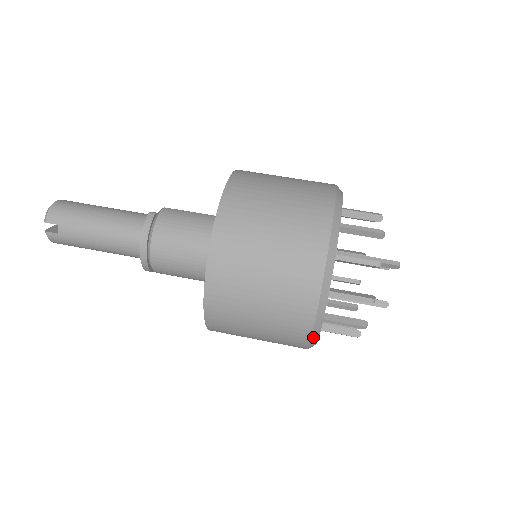
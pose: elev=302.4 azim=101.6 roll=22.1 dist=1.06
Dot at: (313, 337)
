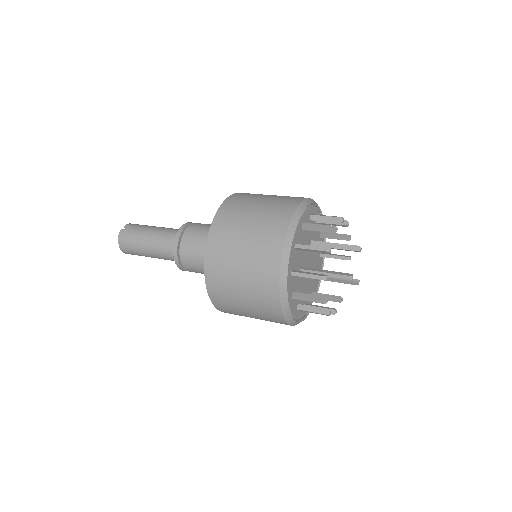
Dot at: (286, 241)
